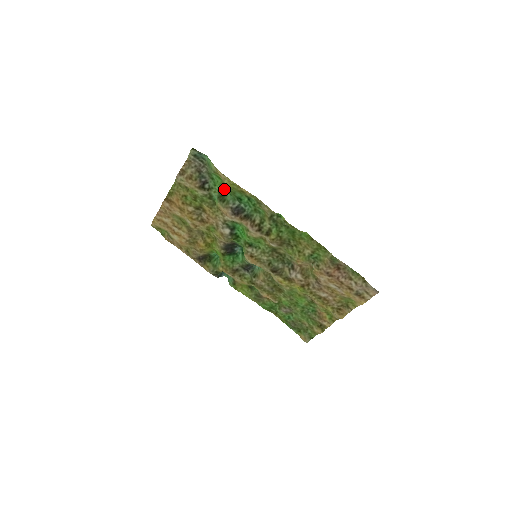
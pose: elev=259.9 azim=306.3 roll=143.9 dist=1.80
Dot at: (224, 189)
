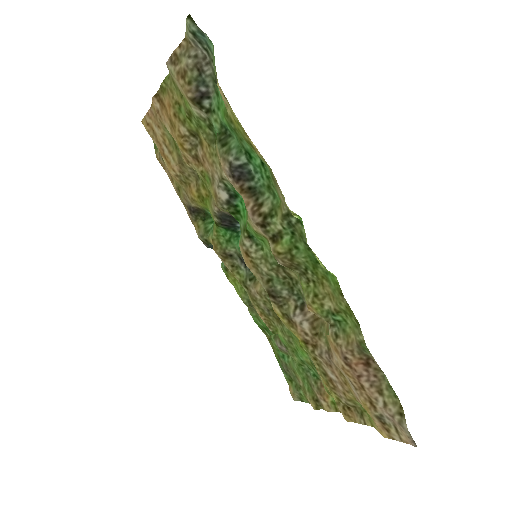
Dot at: (228, 123)
